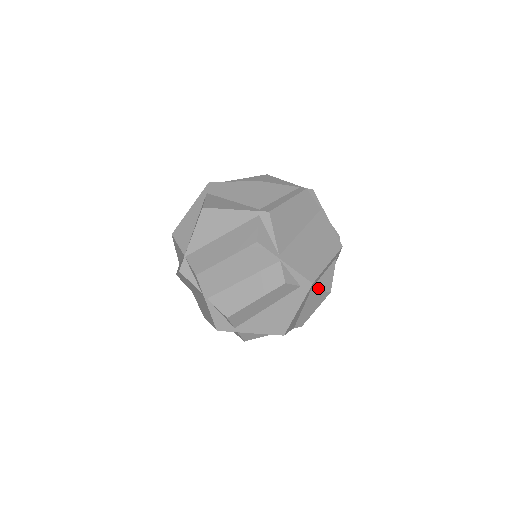
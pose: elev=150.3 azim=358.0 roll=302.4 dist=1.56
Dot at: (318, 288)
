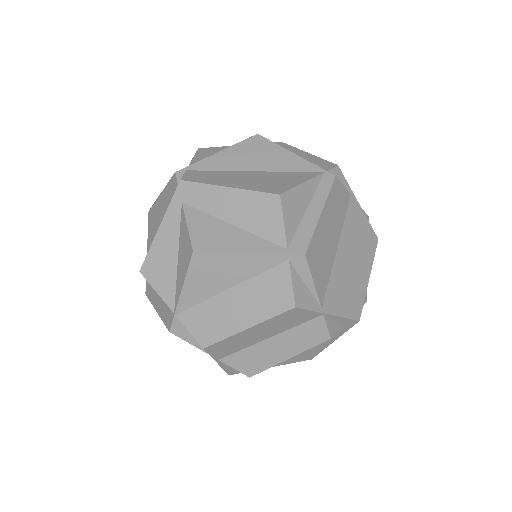
Dot at: occluded
